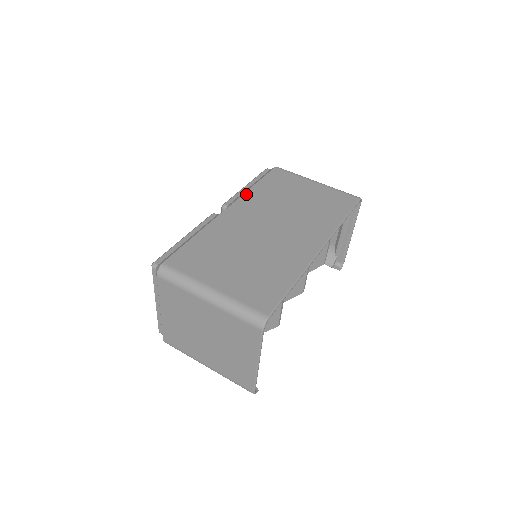
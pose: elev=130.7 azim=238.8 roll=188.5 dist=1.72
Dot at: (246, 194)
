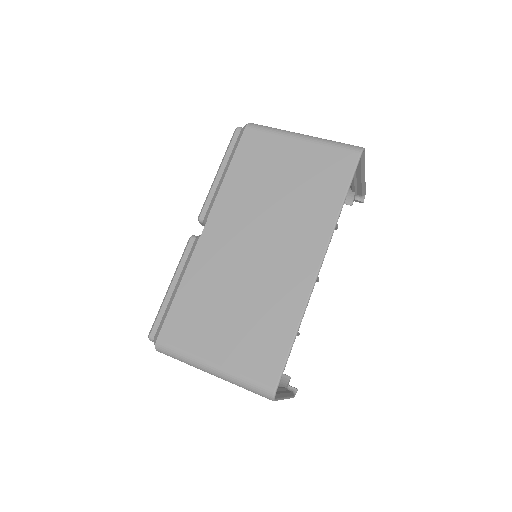
Dot at: (219, 196)
